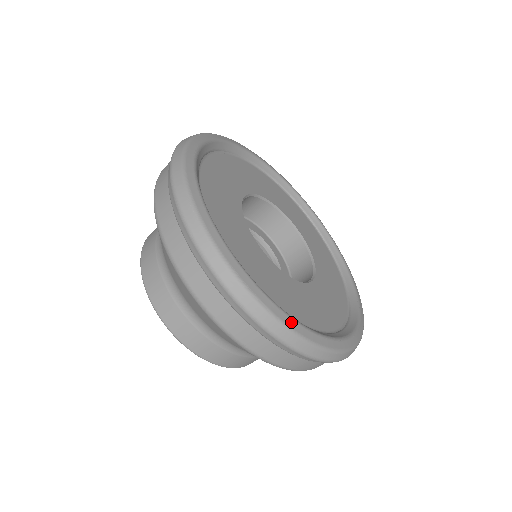
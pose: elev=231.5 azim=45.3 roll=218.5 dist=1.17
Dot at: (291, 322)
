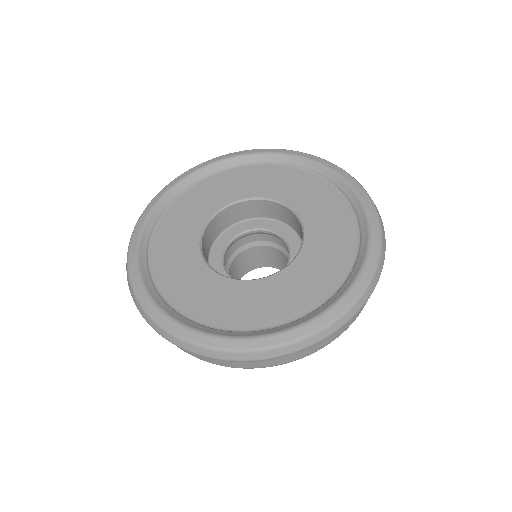
Dot at: (181, 330)
